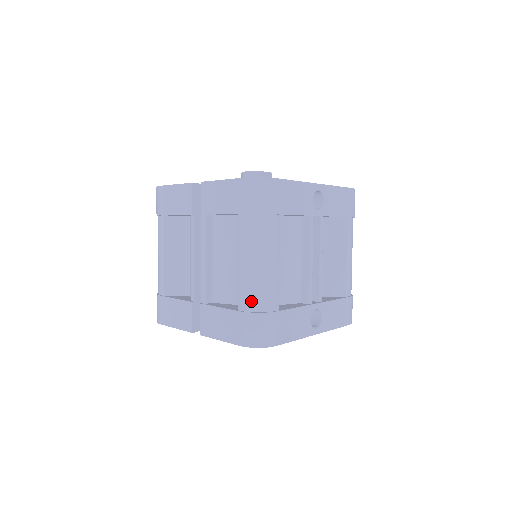
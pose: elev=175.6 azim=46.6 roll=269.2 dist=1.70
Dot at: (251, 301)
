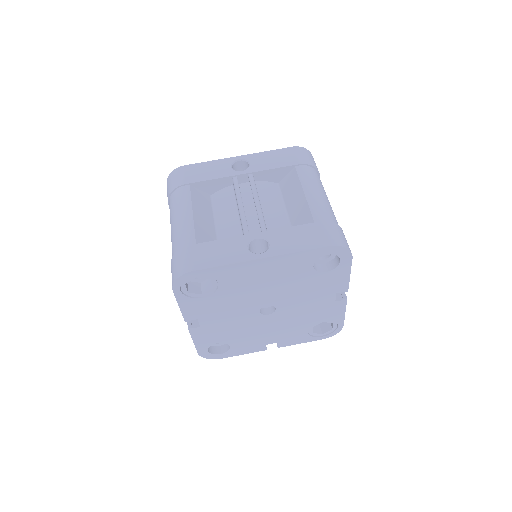
Dot at: (173, 250)
